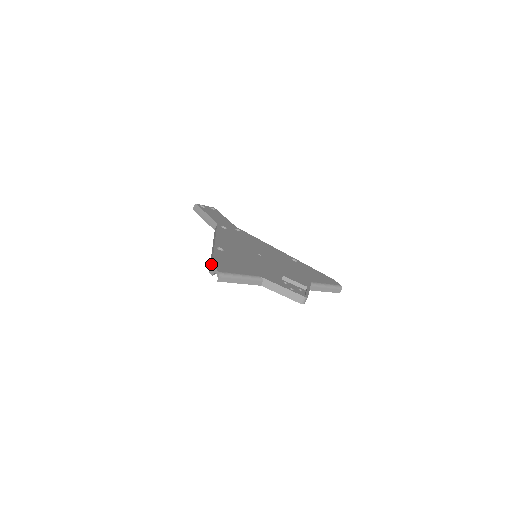
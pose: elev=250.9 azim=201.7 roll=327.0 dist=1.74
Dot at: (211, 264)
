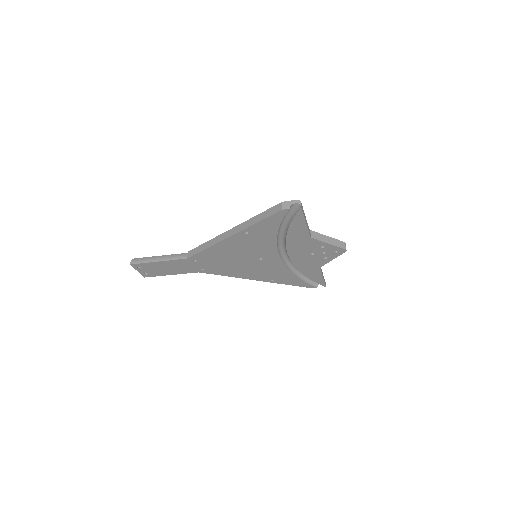
Dot at: (276, 207)
